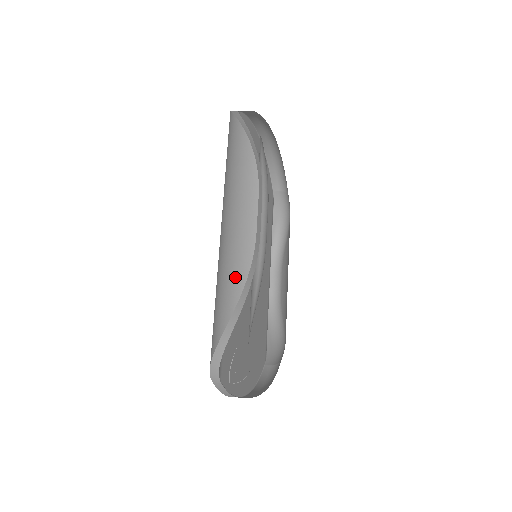
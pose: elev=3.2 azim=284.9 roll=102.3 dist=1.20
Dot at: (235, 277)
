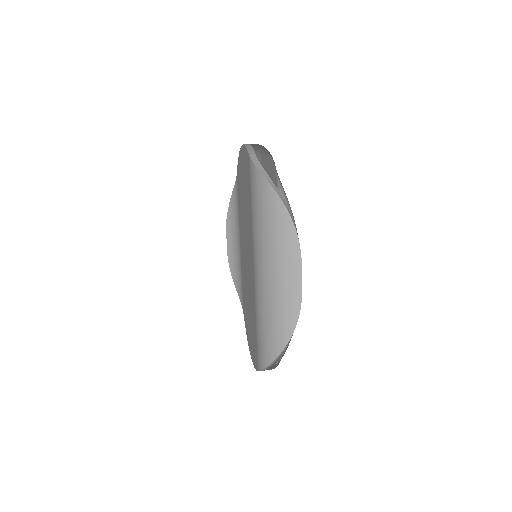
Dot at: (287, 320)
